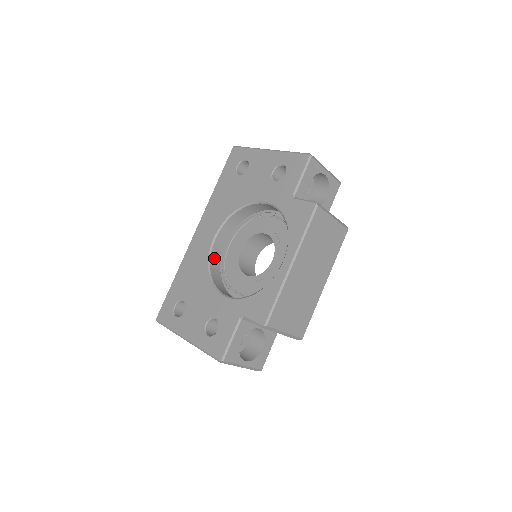
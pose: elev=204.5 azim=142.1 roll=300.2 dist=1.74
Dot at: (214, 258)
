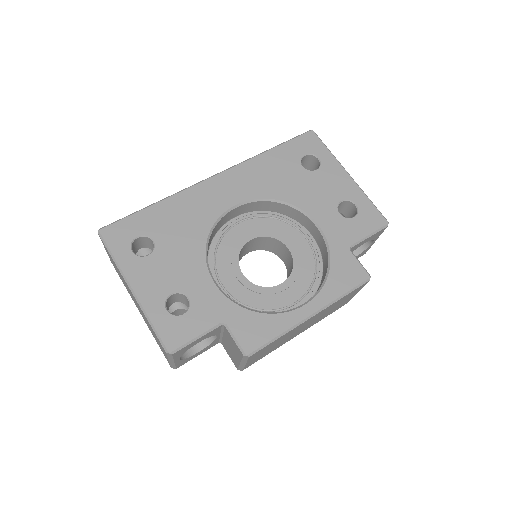
Dot at: (219, 224)
